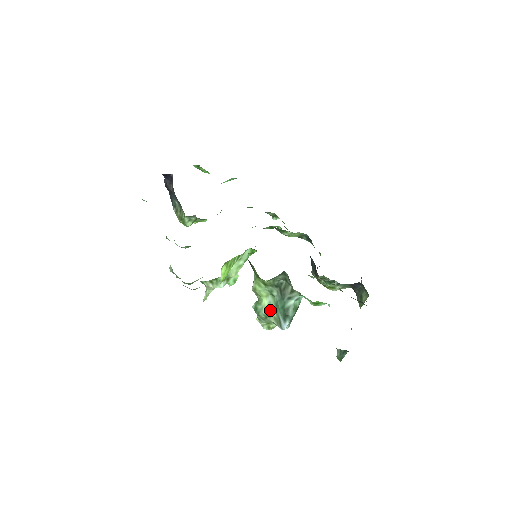
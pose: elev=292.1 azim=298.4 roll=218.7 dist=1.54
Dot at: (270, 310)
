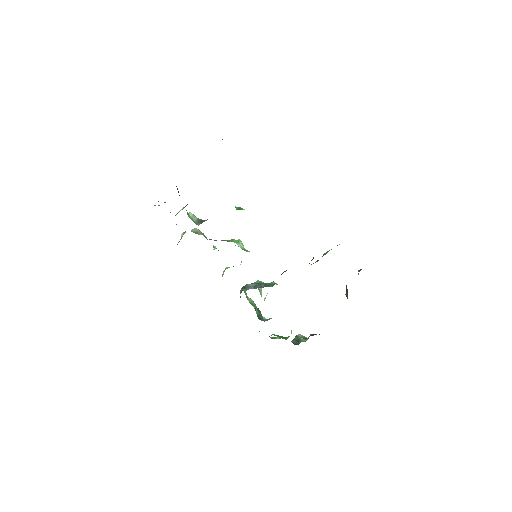
Dot at: (252, 304)
